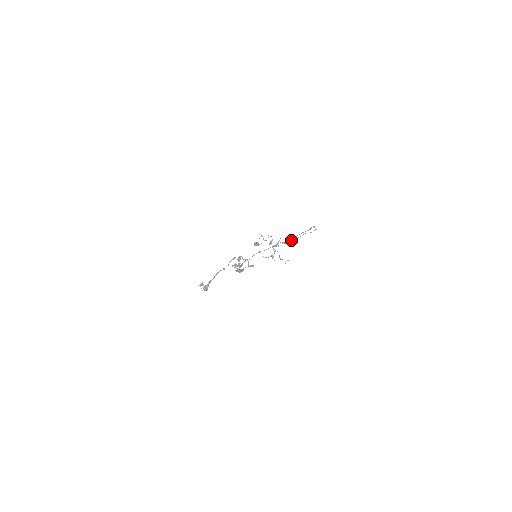
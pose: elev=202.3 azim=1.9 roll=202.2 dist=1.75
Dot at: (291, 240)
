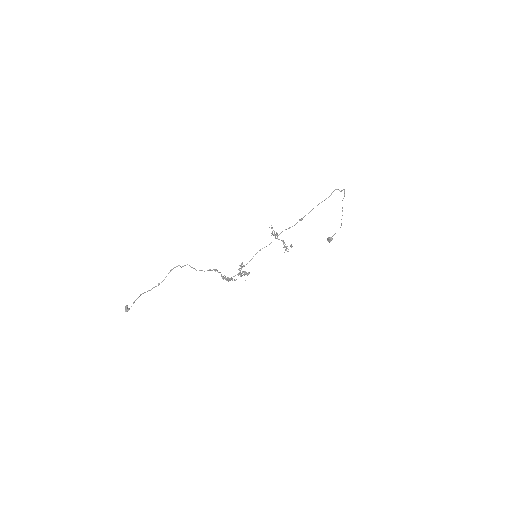
Dot at: (301, 220)
